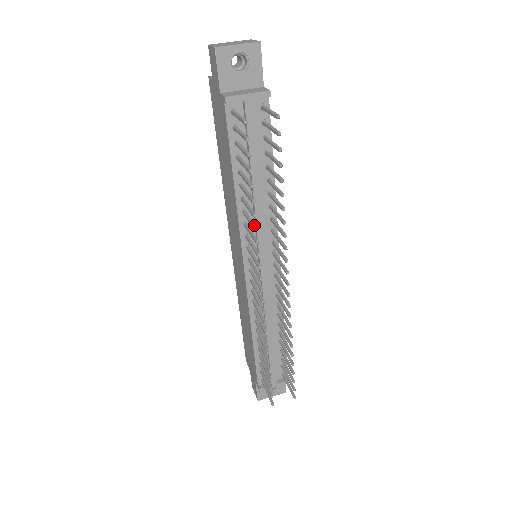
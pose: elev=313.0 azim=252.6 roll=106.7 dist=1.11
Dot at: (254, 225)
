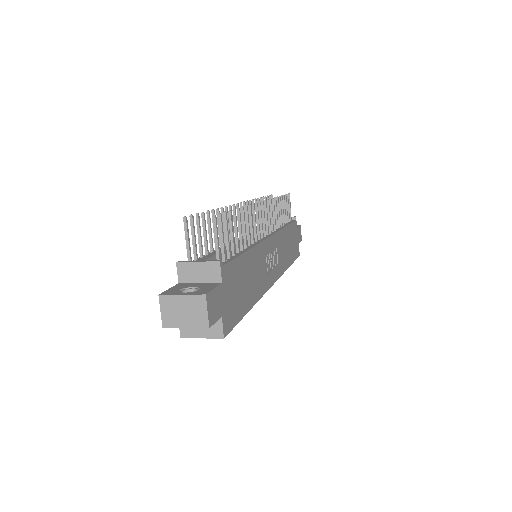
Dot at: occluded
